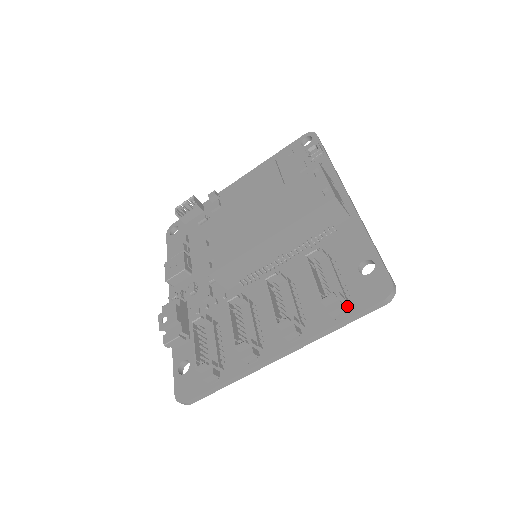
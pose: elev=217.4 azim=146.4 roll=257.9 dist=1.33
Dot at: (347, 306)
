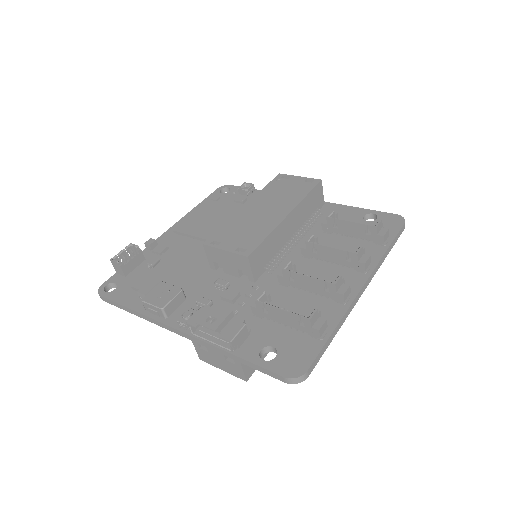
Dot at: occluded
